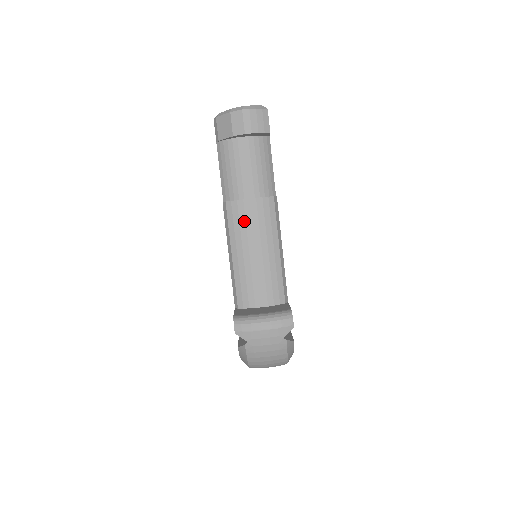
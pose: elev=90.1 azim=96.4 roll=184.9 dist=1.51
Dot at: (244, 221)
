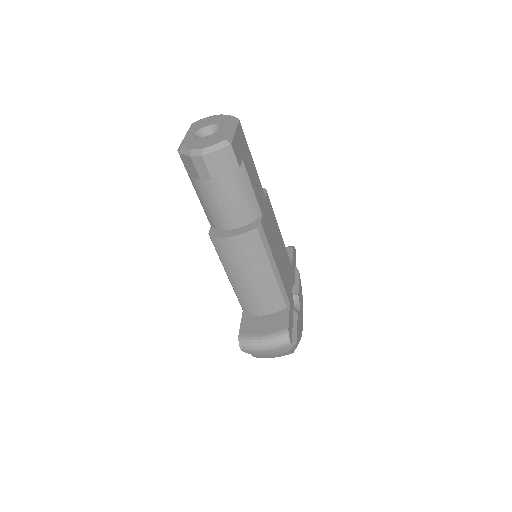
Dot at: (232, 255)
